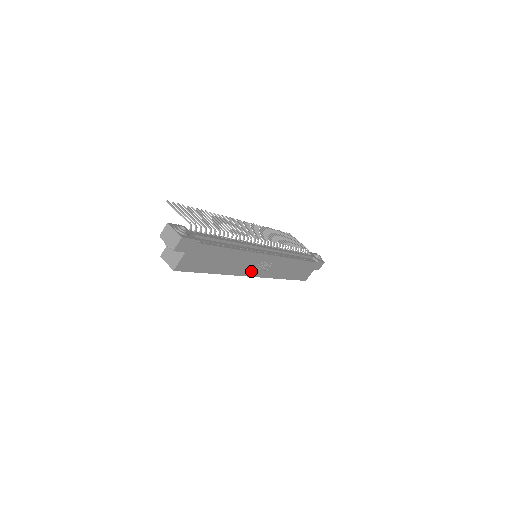
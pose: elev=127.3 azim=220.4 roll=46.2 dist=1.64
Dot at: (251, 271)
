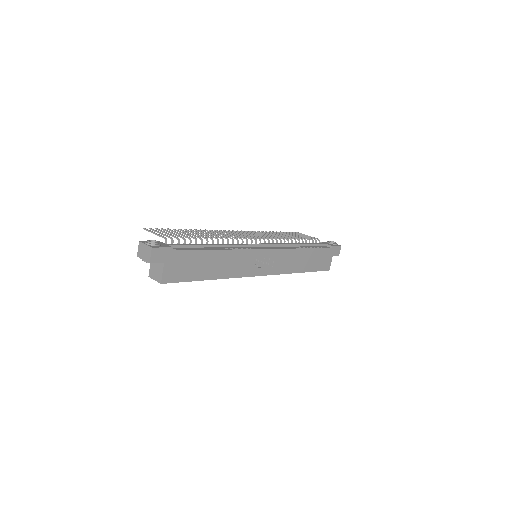
Dot at: (253, 270)
